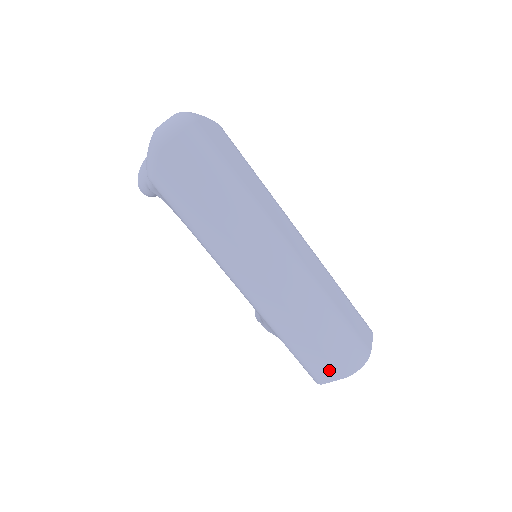
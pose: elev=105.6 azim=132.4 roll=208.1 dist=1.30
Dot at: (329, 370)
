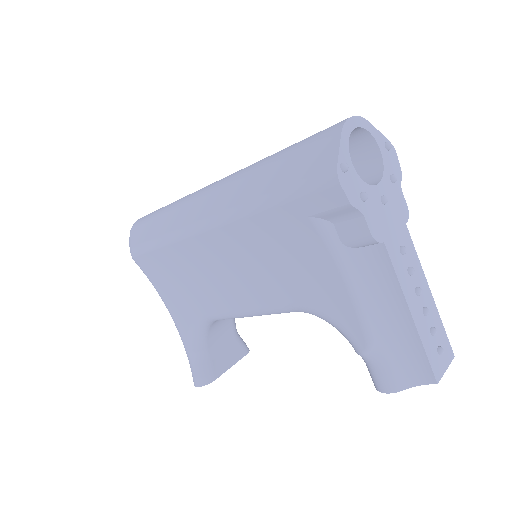
Dot at: (321, 152)
